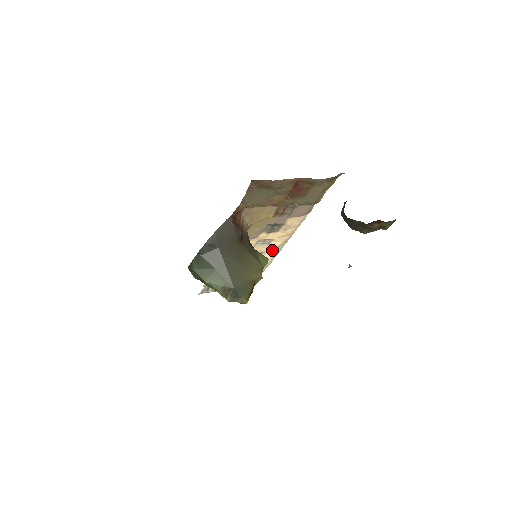
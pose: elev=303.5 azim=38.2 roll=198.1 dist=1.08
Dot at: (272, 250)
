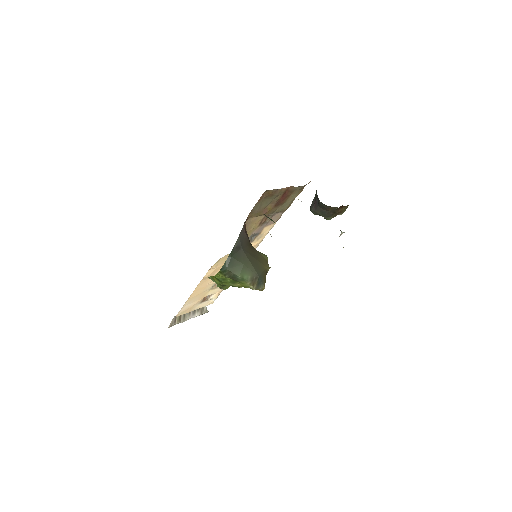
Dot at: occluded
